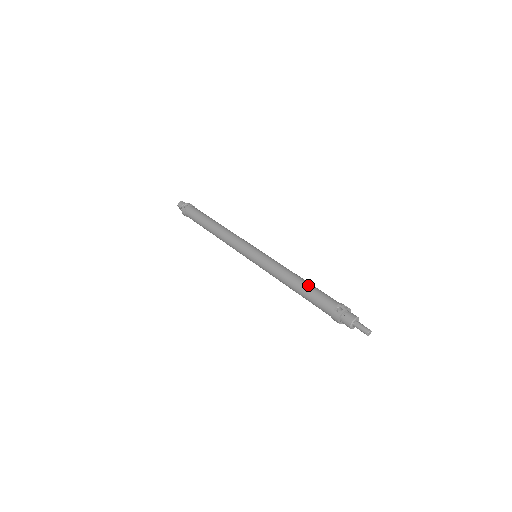
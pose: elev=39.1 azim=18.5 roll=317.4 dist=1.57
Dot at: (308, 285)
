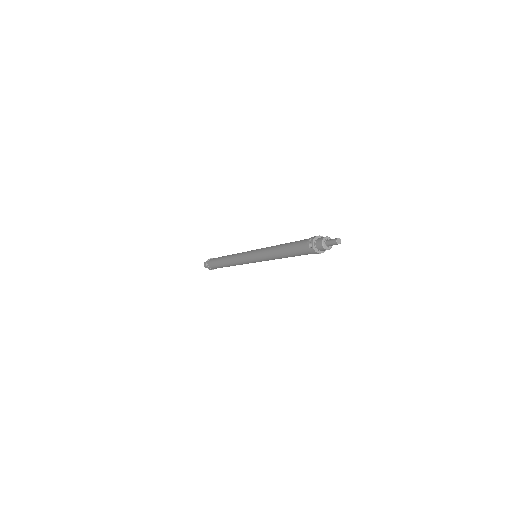
Dot at: (286, 247)
